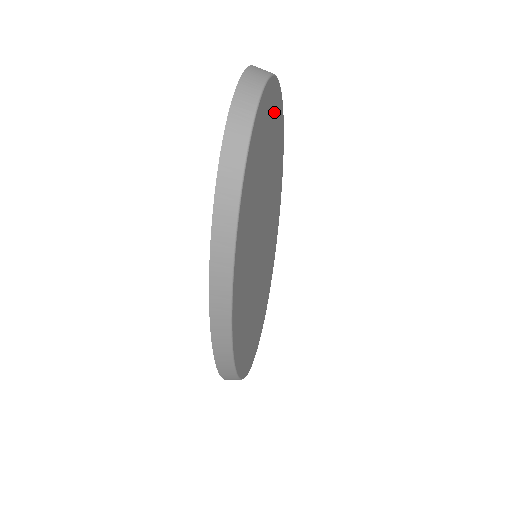
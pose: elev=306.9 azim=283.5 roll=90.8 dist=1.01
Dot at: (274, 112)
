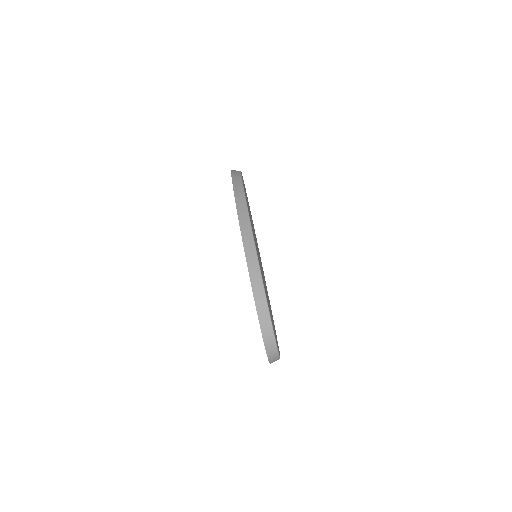
Dot at: occluded
